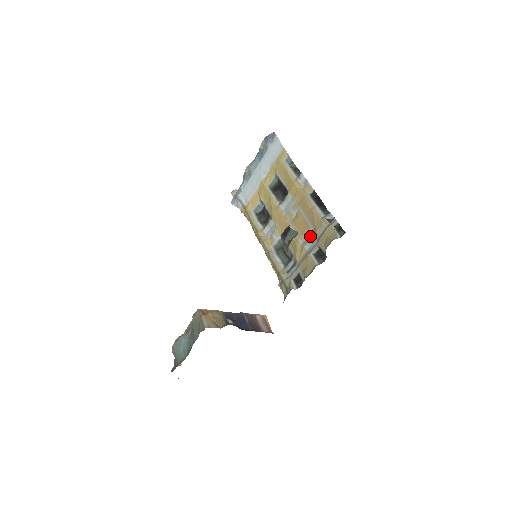
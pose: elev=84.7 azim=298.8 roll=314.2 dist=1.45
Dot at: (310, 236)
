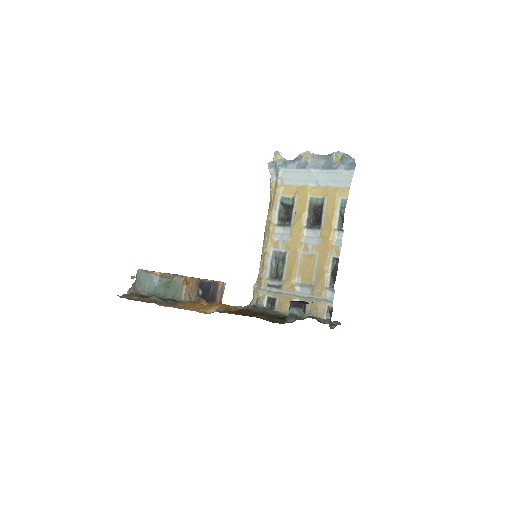
Dot at: (306, 285)
